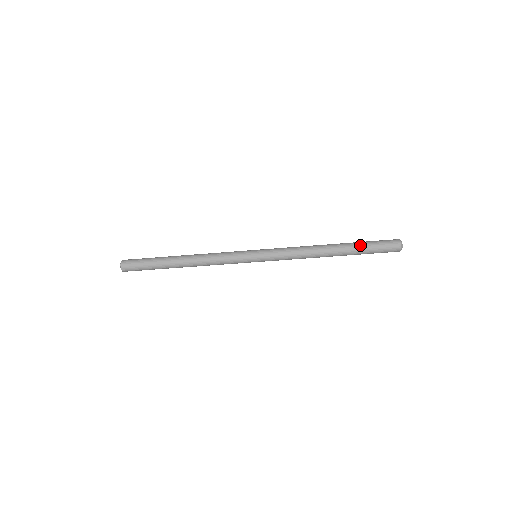
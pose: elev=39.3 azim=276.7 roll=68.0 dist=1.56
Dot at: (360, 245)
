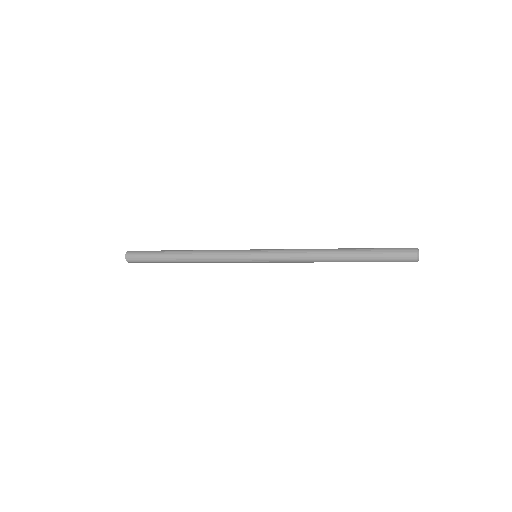
Dot at: (368, 256)
